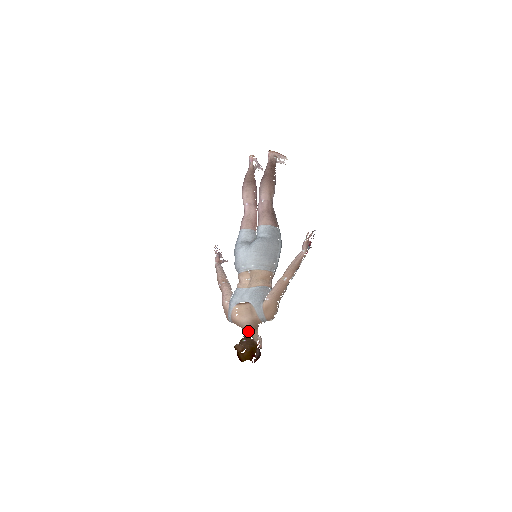
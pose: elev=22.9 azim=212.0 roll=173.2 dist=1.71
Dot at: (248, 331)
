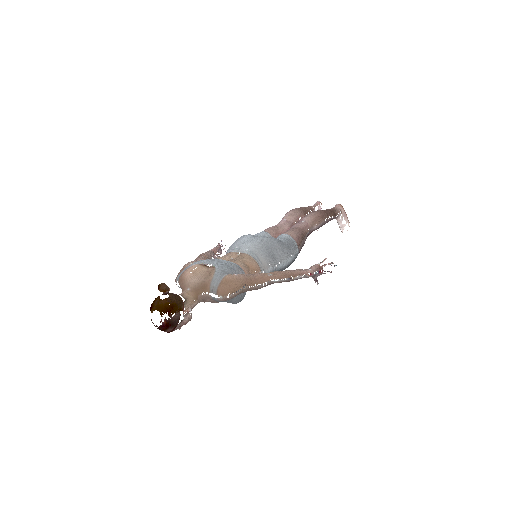
Dot at: (187, 292)
